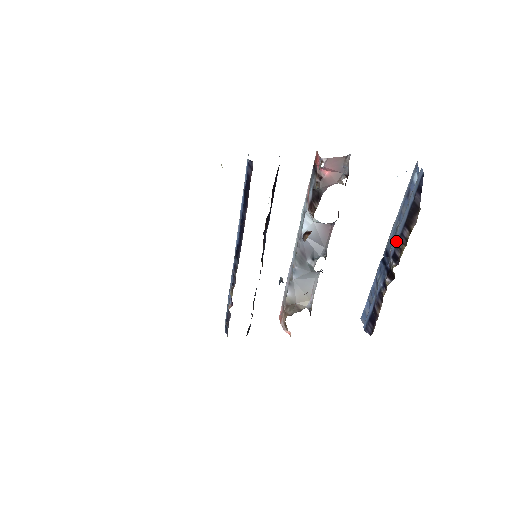
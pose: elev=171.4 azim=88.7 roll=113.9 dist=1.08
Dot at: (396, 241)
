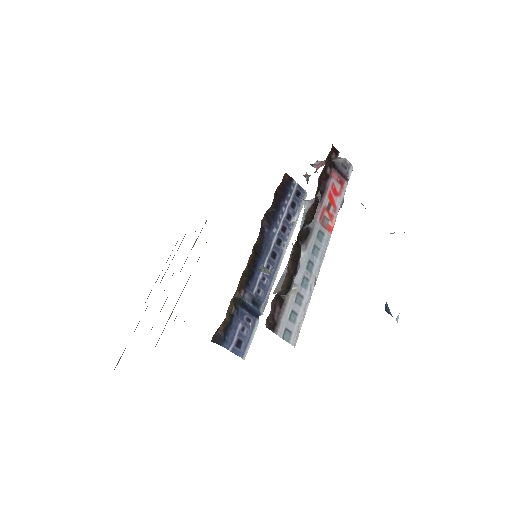
Dot at: occluded
